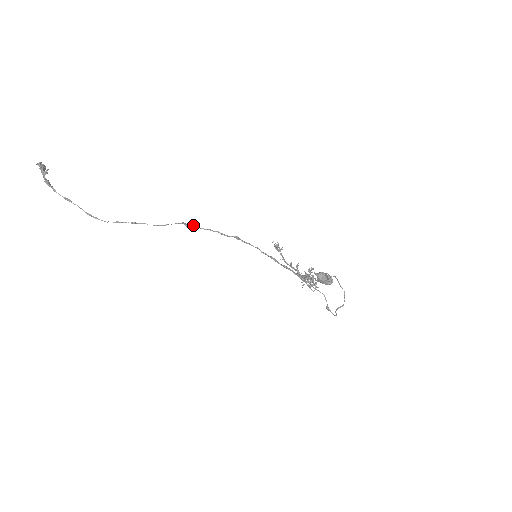
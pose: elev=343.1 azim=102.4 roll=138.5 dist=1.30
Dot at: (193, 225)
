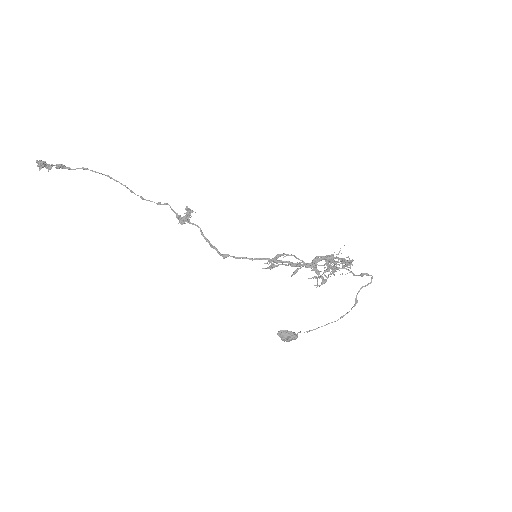
Dot at: (186, 221)
